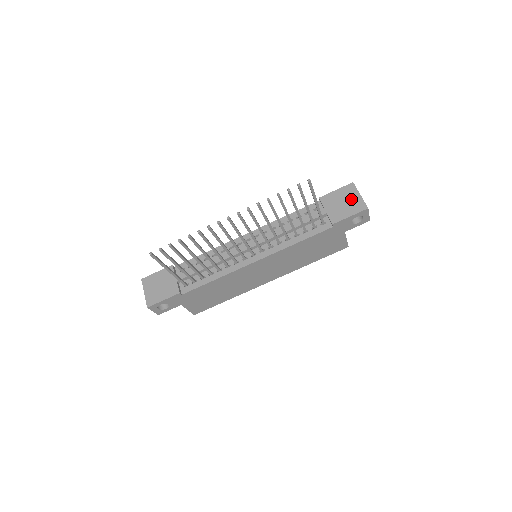
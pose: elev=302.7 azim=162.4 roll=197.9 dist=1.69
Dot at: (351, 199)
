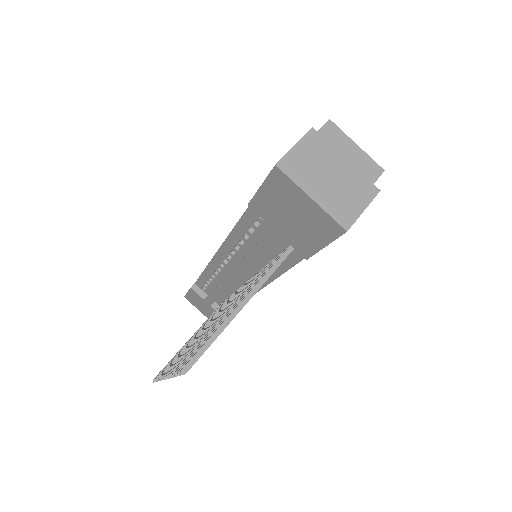
Dot at: (300, 210)
